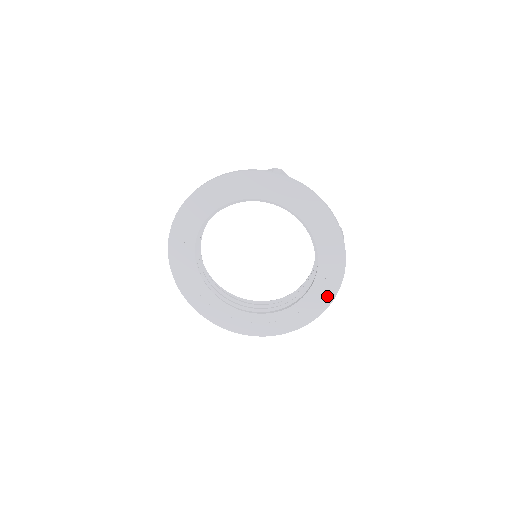
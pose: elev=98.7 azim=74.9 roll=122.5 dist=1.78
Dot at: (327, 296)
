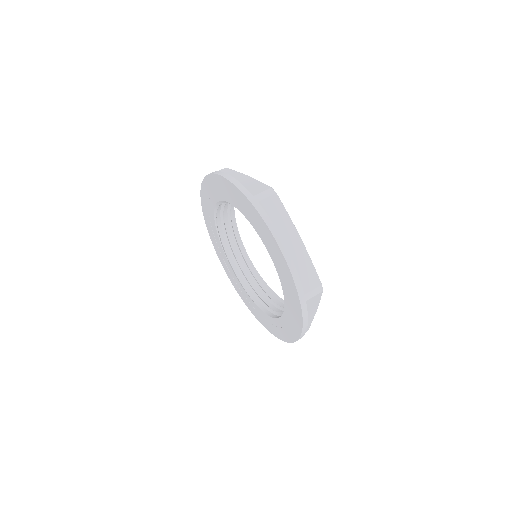
Dot at: (292, 334)
